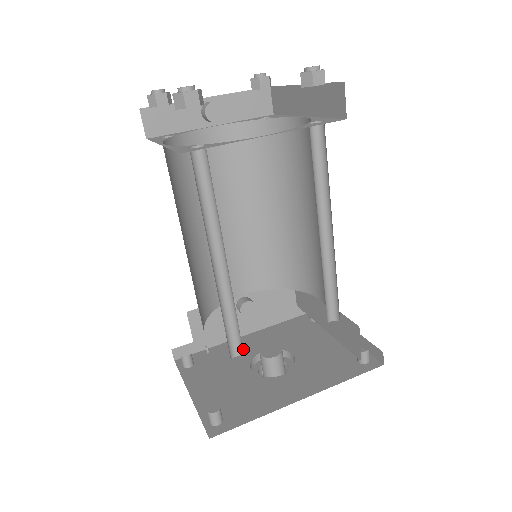
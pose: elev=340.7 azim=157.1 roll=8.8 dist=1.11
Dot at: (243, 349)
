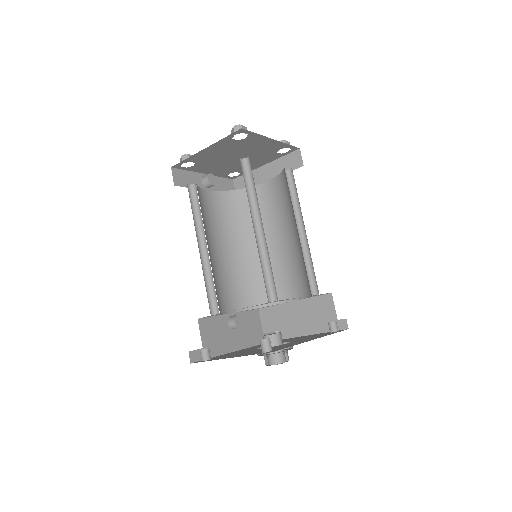
Dot at: occluded
